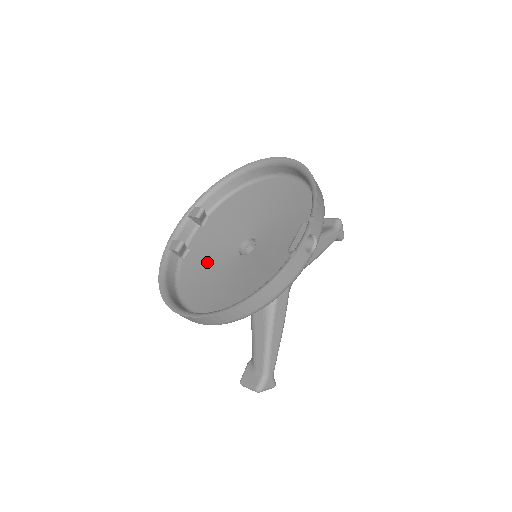
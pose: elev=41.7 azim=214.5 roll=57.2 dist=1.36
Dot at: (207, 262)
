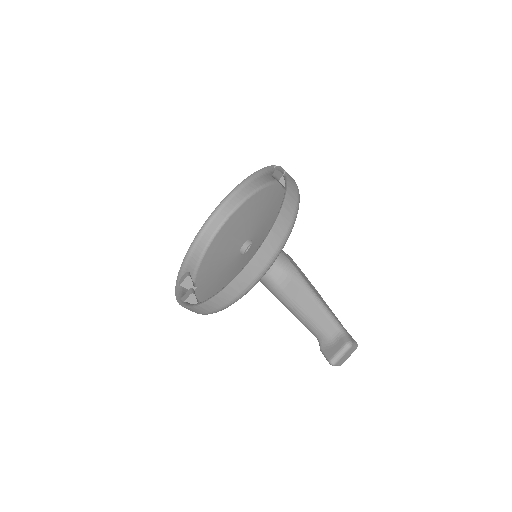
Dot at: (224, 282)
